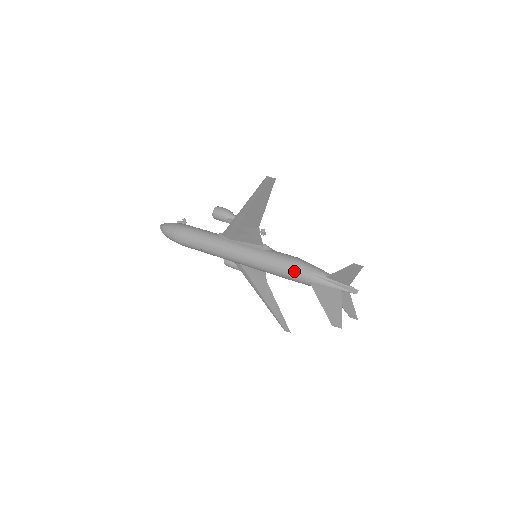
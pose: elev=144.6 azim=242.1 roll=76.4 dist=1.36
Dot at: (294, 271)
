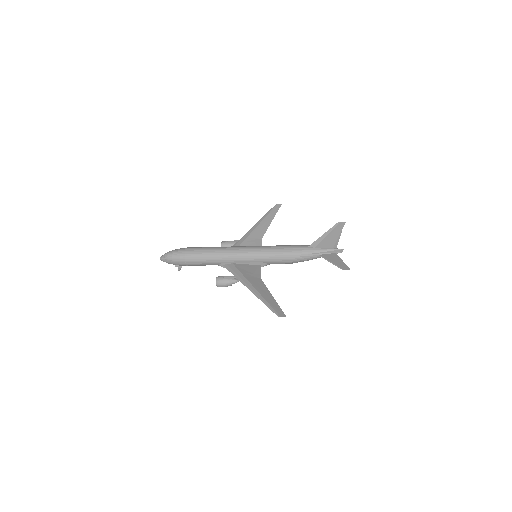
Dot at: (293, 245)
